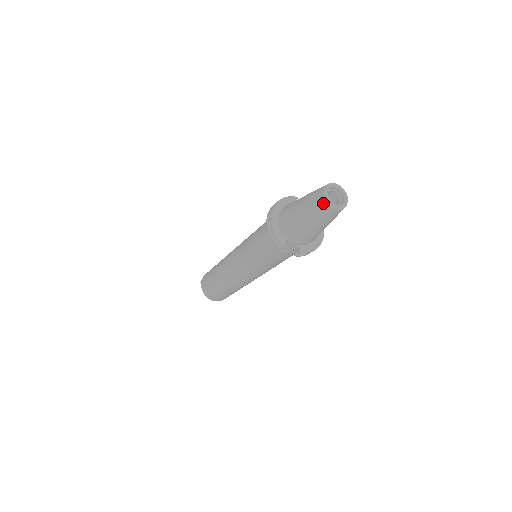
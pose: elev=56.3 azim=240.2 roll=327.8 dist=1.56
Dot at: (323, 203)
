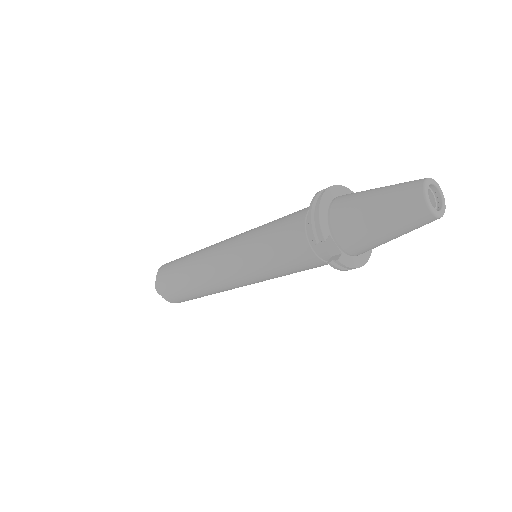
Dot at: (418, 197)
